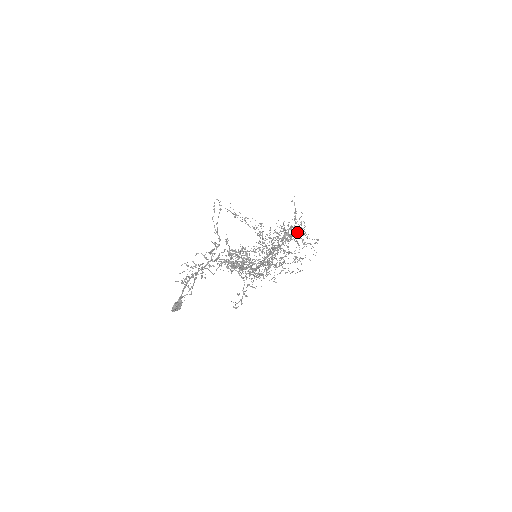
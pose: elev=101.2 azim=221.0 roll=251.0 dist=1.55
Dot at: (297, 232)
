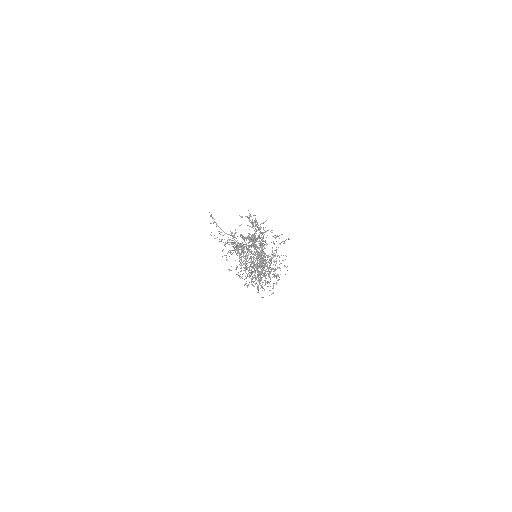
Dot at: occluded
